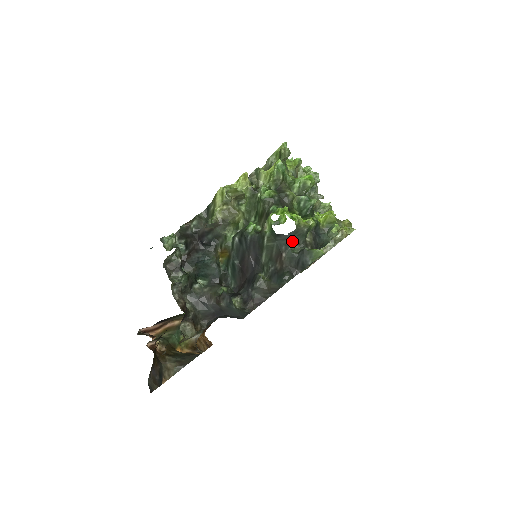
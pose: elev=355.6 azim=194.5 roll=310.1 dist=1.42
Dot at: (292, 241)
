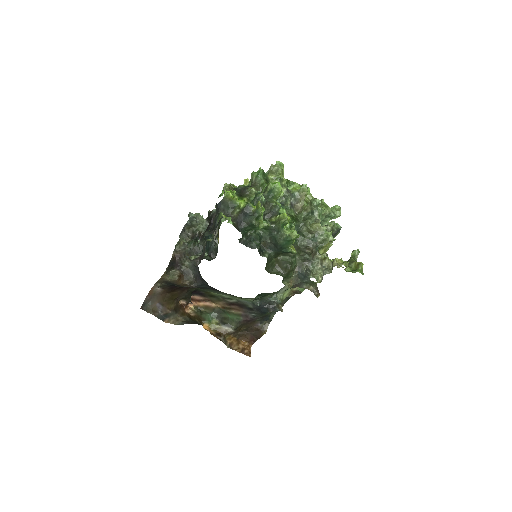
Dot at: (220, 209)
